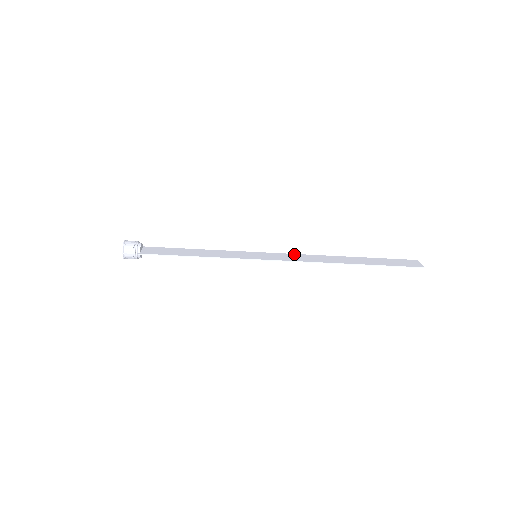
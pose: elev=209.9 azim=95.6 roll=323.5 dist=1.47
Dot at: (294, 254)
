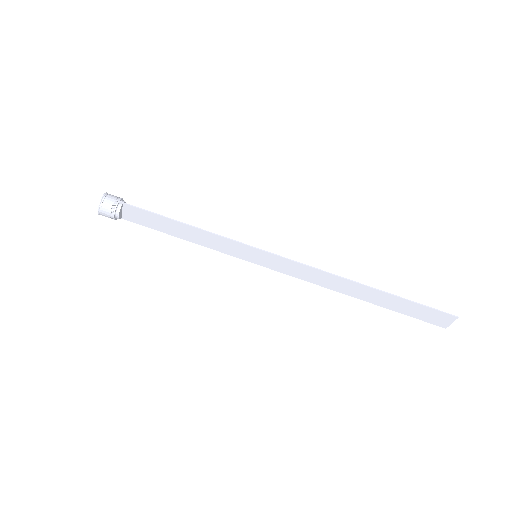
Dot at: (299, 276)
